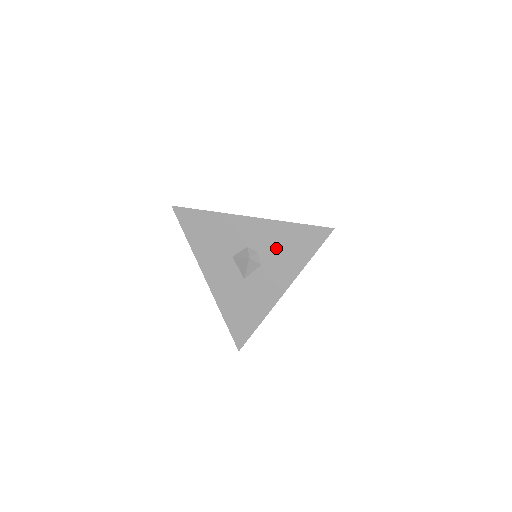
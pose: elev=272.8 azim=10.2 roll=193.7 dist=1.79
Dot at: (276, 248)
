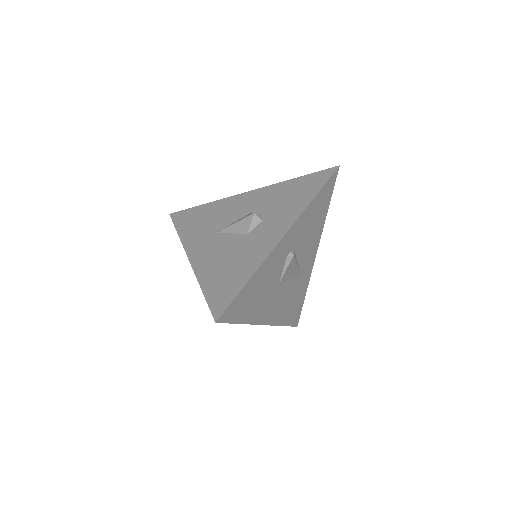
Dot at: occluded
